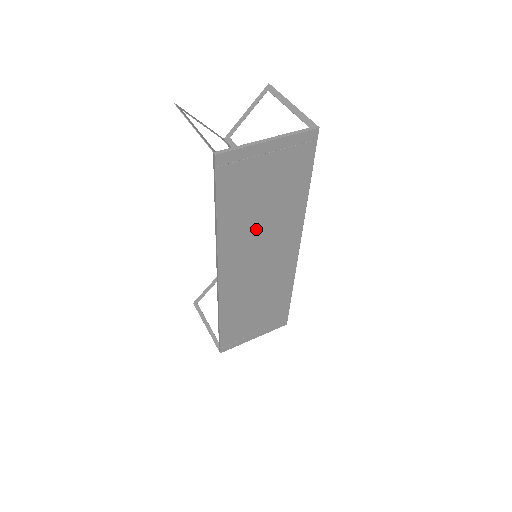
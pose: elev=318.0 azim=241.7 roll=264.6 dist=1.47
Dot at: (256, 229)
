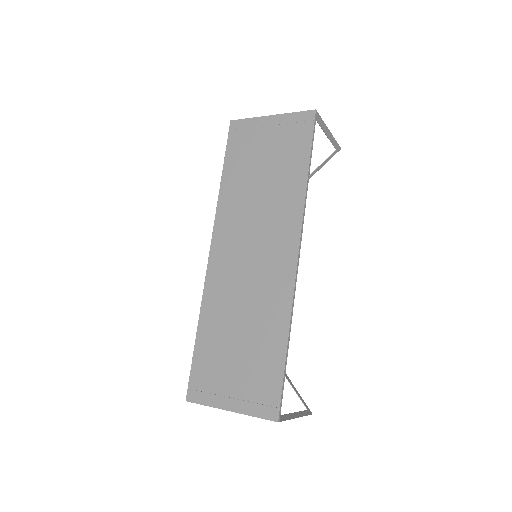
Dot at: (252, 204)
